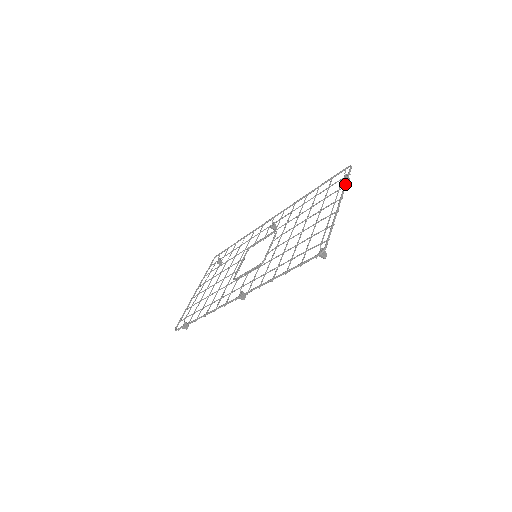
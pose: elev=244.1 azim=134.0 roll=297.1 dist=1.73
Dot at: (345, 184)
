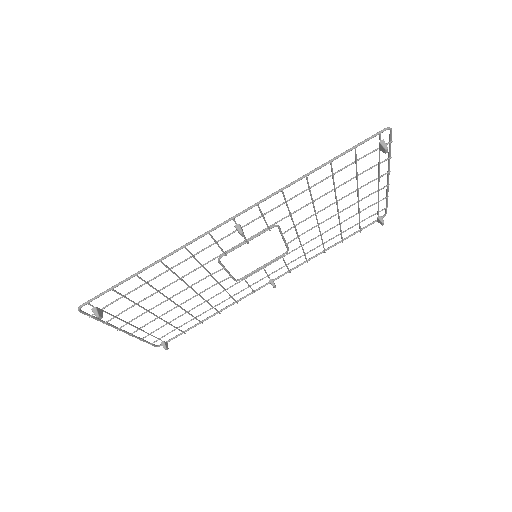
Dot at: (387, 195)
